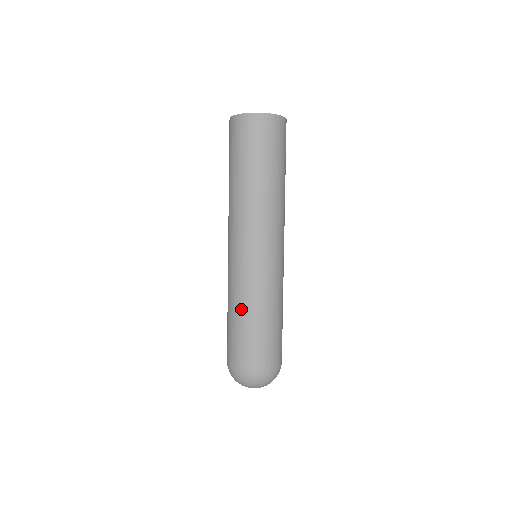
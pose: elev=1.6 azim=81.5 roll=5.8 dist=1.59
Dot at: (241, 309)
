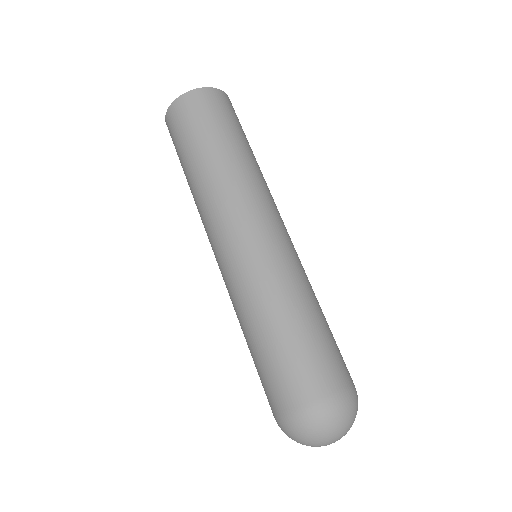
Dot at: (247, 328)
